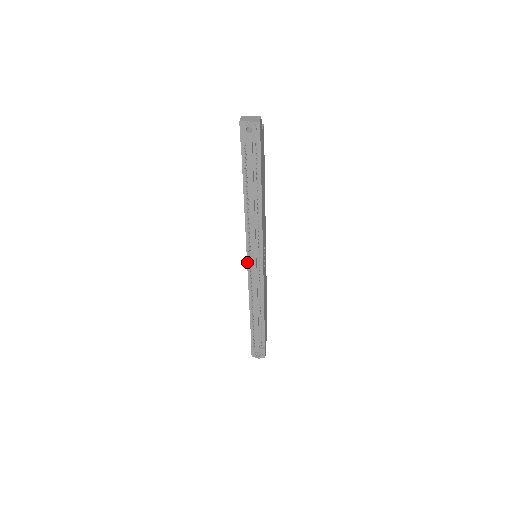
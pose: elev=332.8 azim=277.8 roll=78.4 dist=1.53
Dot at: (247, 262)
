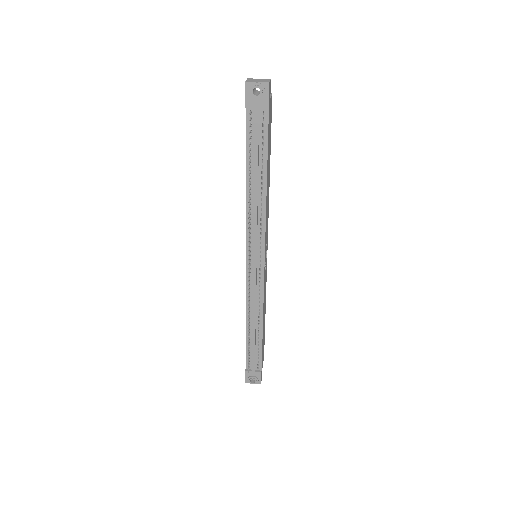
Dot at: (246, 262)
